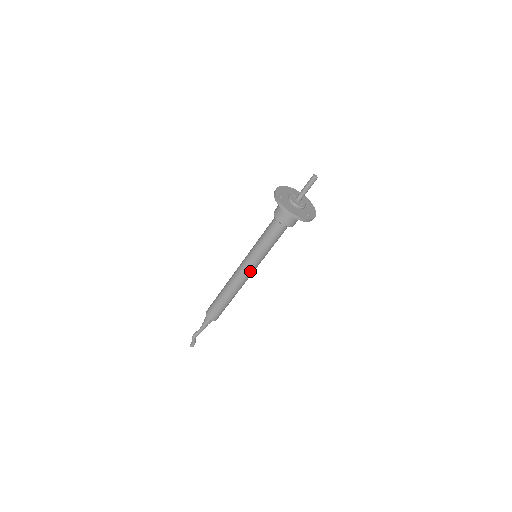
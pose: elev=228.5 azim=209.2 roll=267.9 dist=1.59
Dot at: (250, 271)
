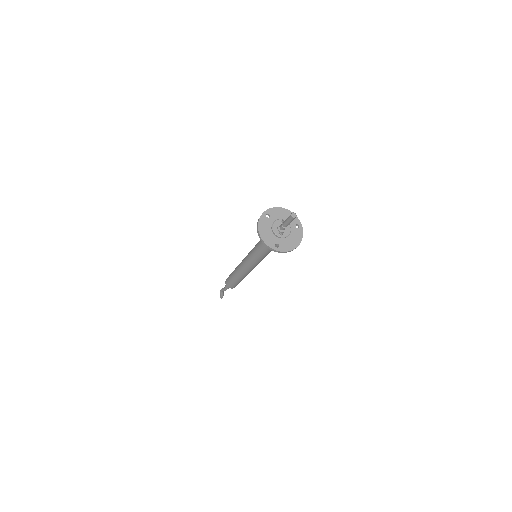
Dot at: (247, 265)
